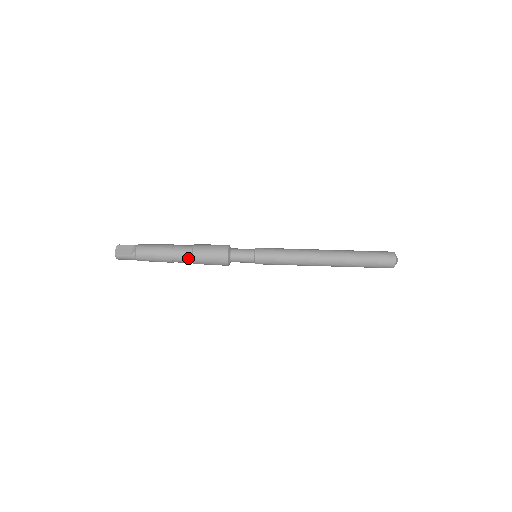
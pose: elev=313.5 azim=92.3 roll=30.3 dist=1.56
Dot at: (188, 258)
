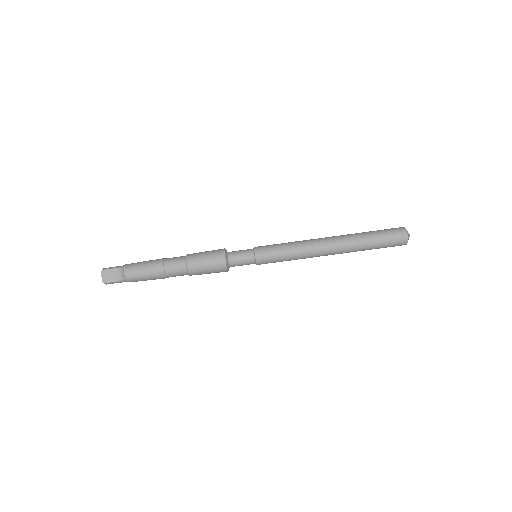
Dot at: (183, 274)
